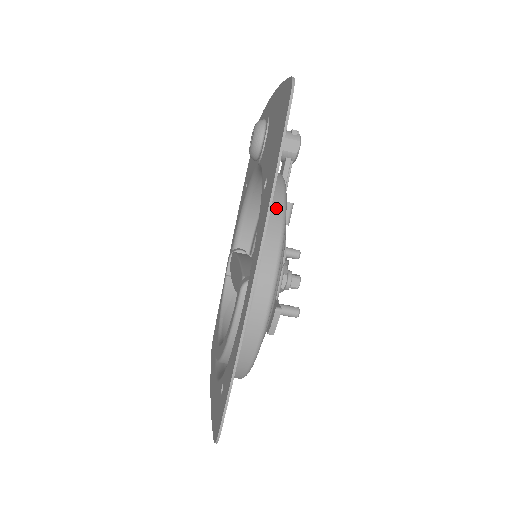
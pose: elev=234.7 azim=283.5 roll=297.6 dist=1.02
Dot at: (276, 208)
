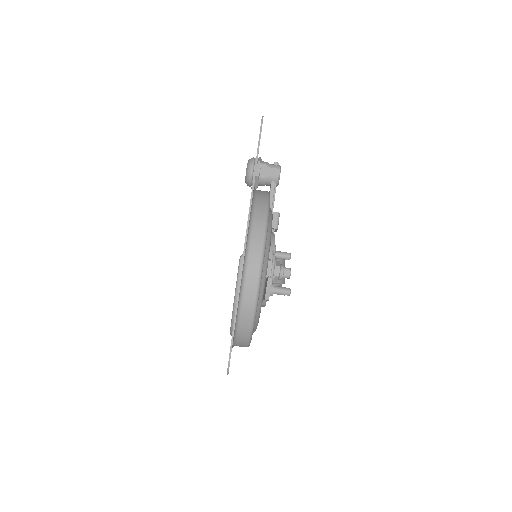
Dot at: (262, 205)
